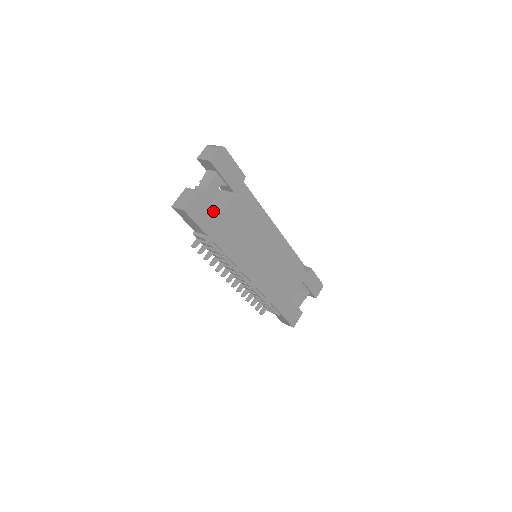
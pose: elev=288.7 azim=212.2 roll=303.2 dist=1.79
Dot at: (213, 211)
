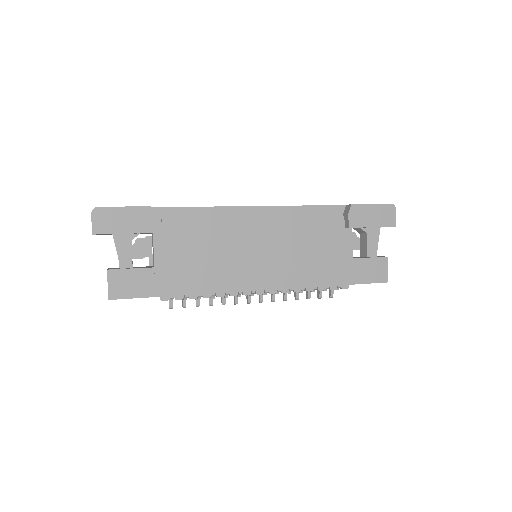
Dot at: (144, 271)
